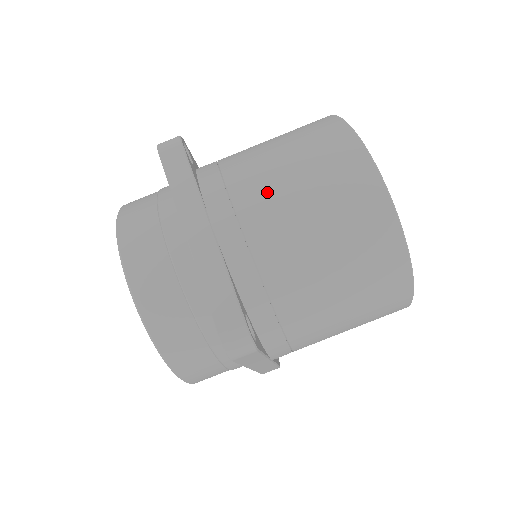
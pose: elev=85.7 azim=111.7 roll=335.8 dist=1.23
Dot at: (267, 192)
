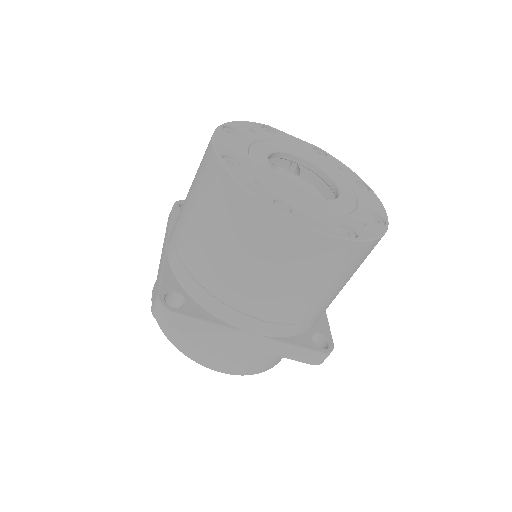
Dot at: (265, 297)
